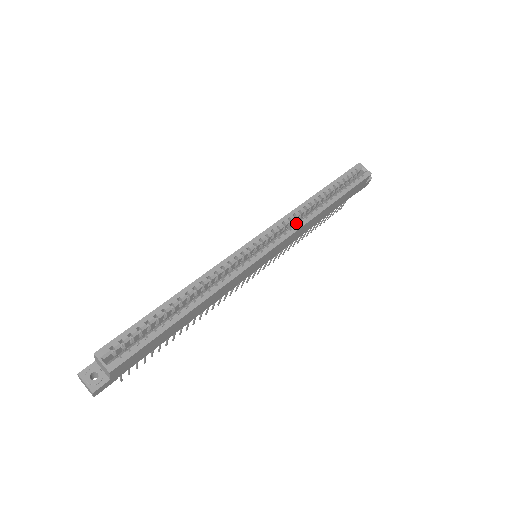
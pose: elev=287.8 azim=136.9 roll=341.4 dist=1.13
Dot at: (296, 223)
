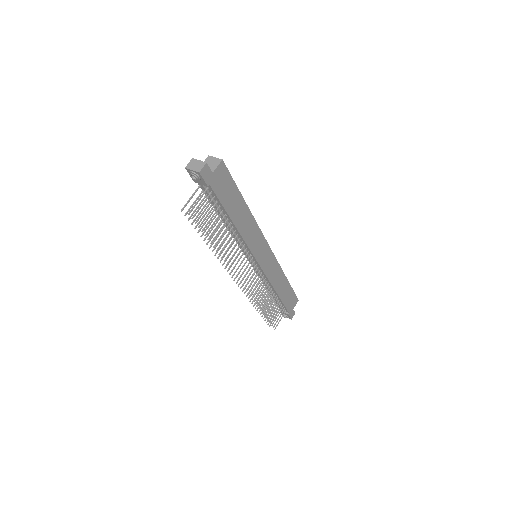
Dot at: occluded
